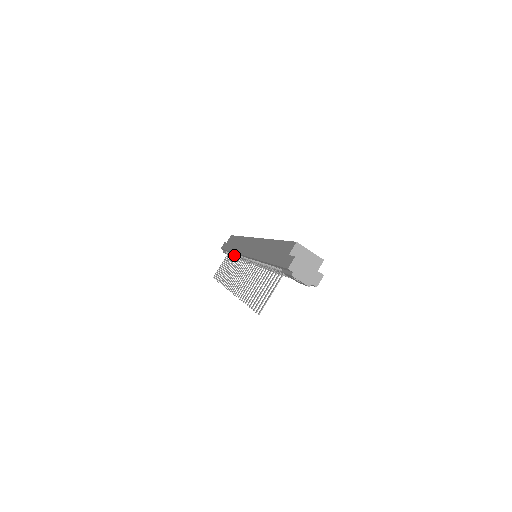
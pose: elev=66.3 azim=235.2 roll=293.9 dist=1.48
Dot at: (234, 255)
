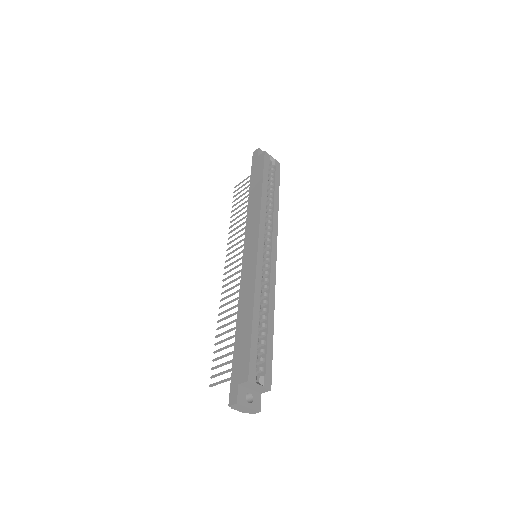
Dot at: occluded
